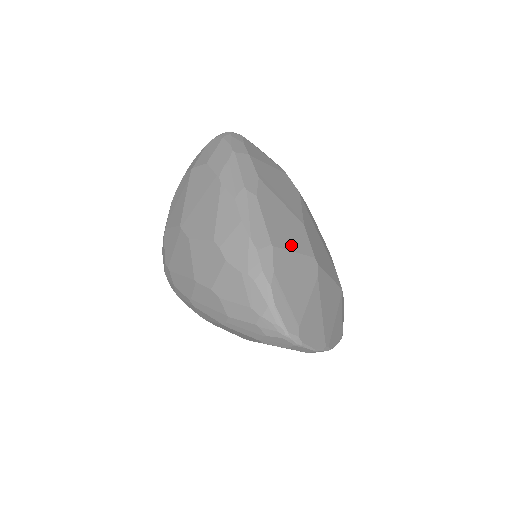
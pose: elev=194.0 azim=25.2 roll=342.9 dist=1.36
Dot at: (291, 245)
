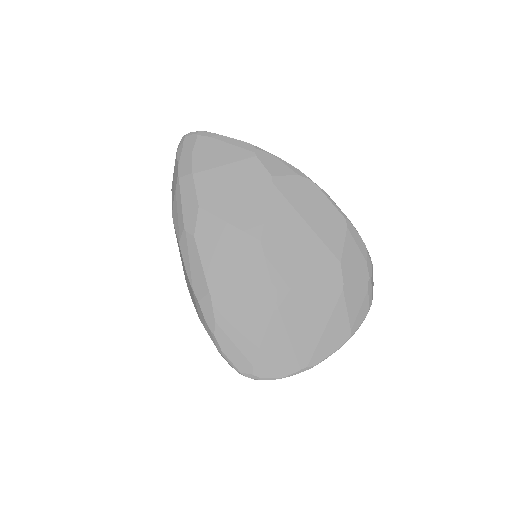
Dot at: (236, 281)
